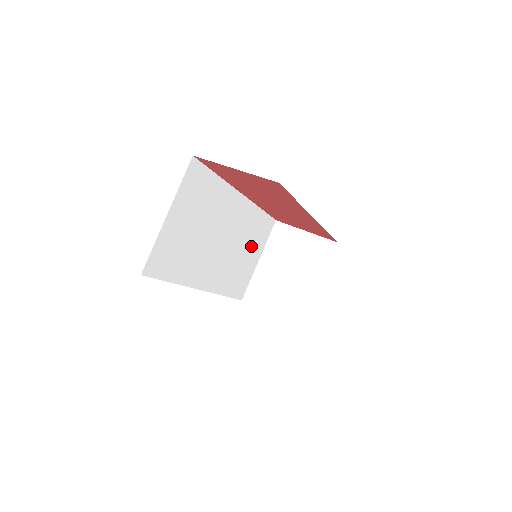
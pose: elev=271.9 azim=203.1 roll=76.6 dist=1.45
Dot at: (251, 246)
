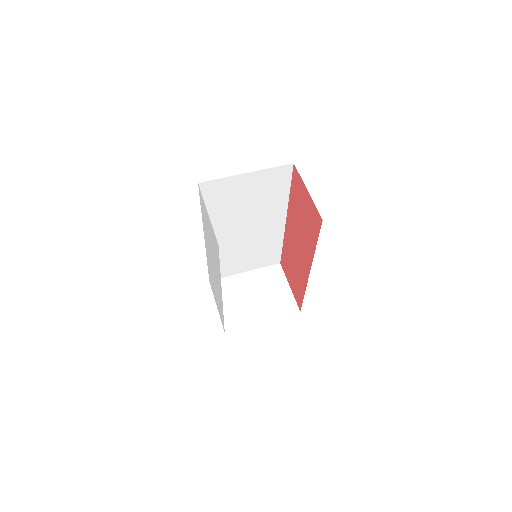
Dot at: (253, 257)
